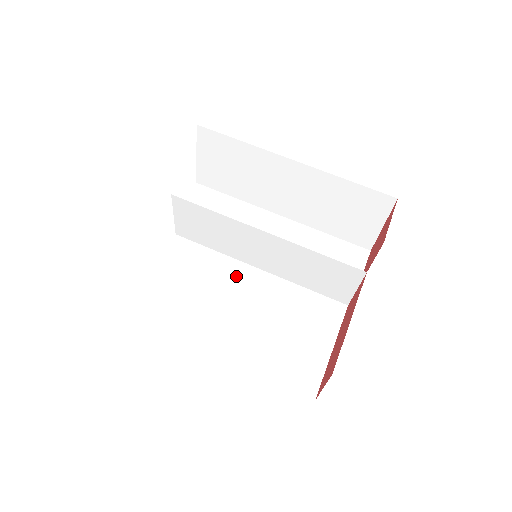
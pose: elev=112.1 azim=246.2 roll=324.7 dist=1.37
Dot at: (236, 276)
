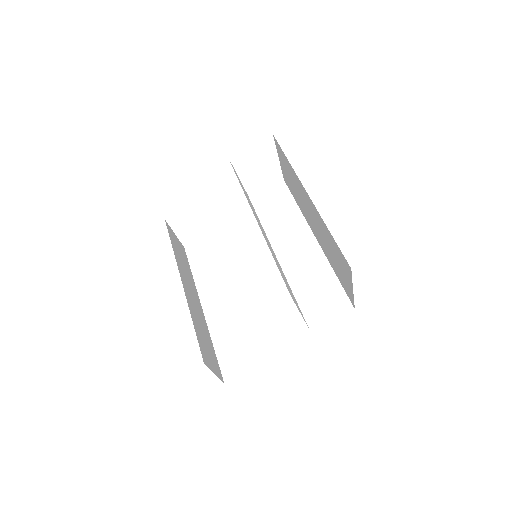
Dot at: (264, 267)
